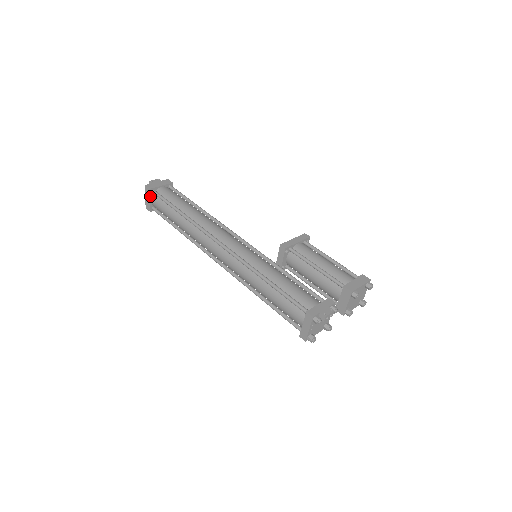
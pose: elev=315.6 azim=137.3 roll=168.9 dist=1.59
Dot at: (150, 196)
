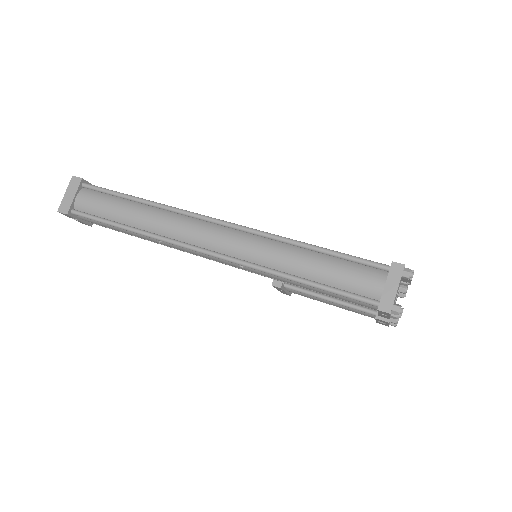
Dot at: (77, 189)
